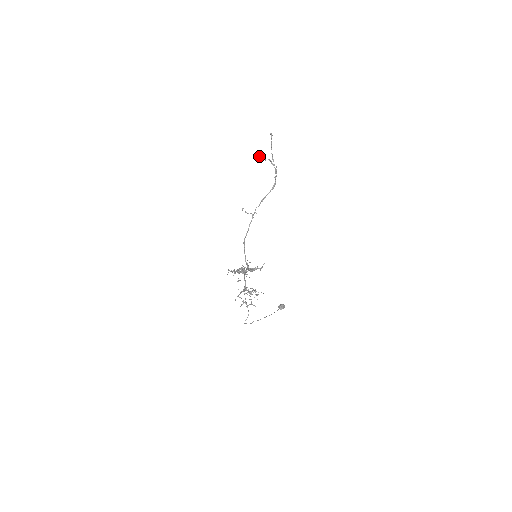
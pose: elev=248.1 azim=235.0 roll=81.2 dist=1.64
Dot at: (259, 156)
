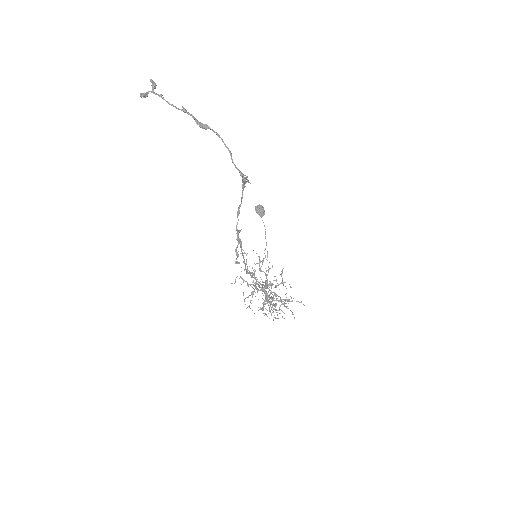
Dot at: (145, 95)
